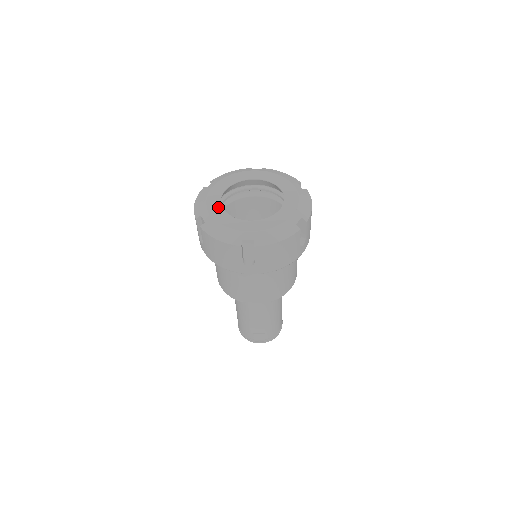
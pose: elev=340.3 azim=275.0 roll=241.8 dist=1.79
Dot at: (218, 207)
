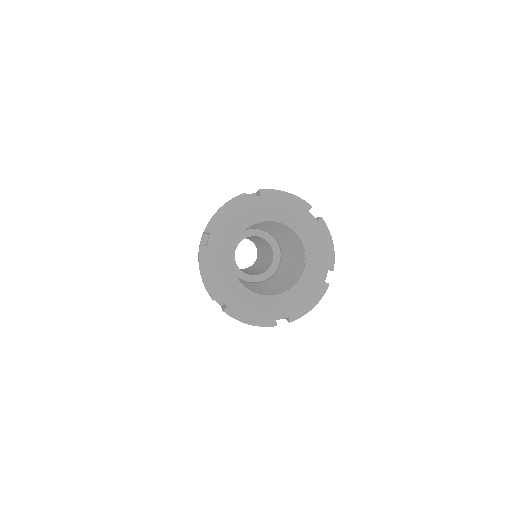
Dot at: (235, 283)
